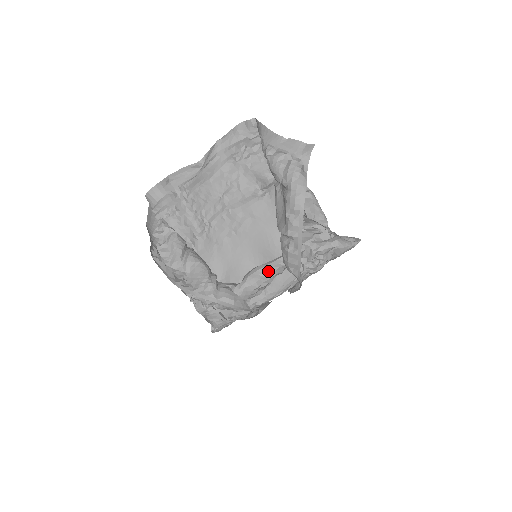
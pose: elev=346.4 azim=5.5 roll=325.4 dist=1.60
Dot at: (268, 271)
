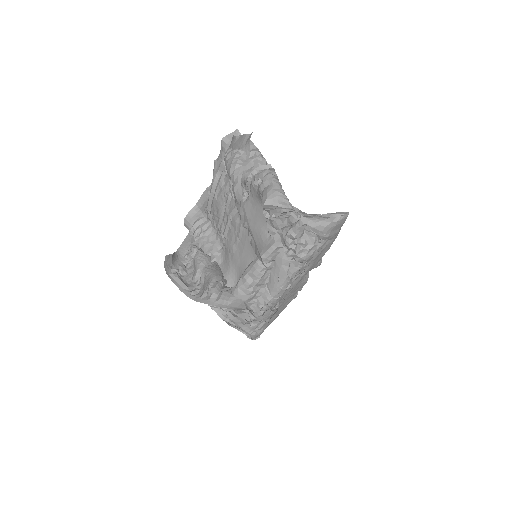
Dot at: (254, 267)
